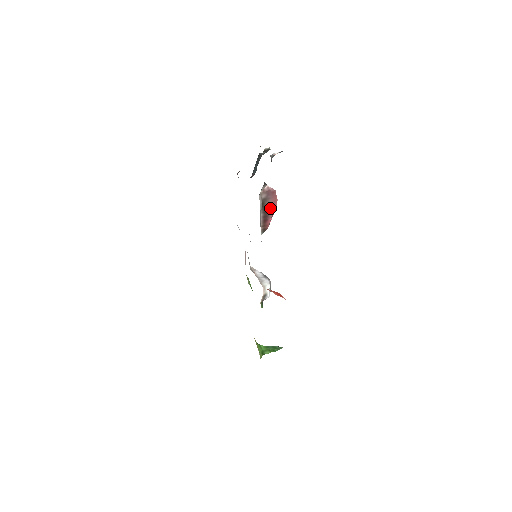
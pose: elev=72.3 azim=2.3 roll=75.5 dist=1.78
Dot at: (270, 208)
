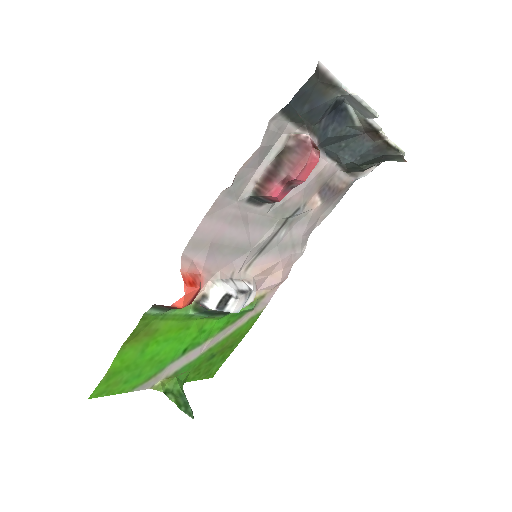
Dot at: (287, 167)
